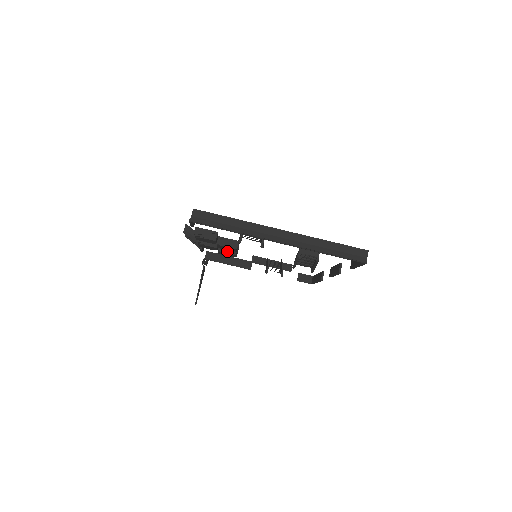
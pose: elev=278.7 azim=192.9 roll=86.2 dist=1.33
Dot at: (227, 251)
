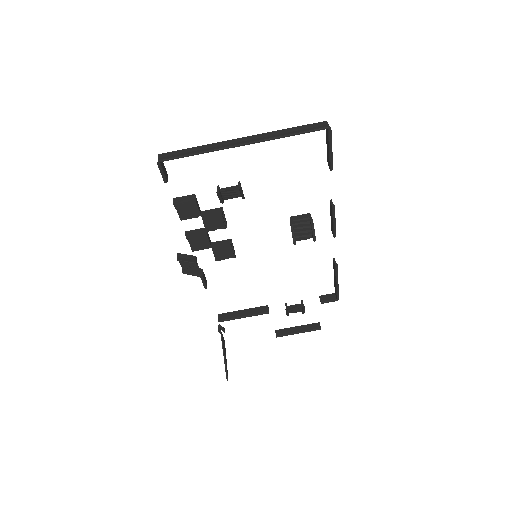
Dot at: (221, 245)
